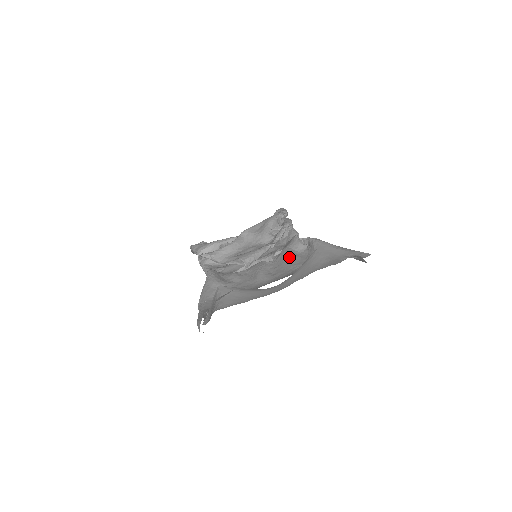
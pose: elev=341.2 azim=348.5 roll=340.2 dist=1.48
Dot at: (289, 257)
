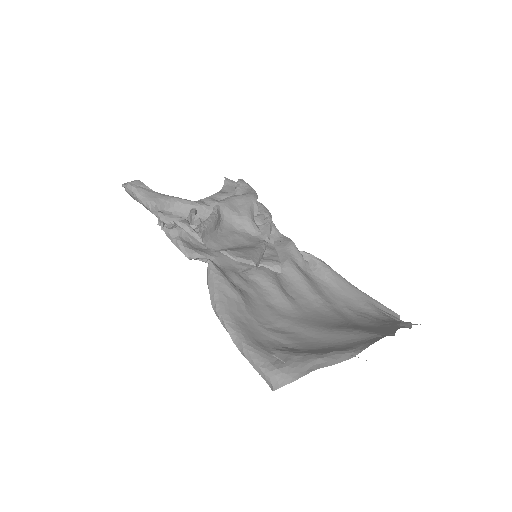
Dot at: (303, 278)
